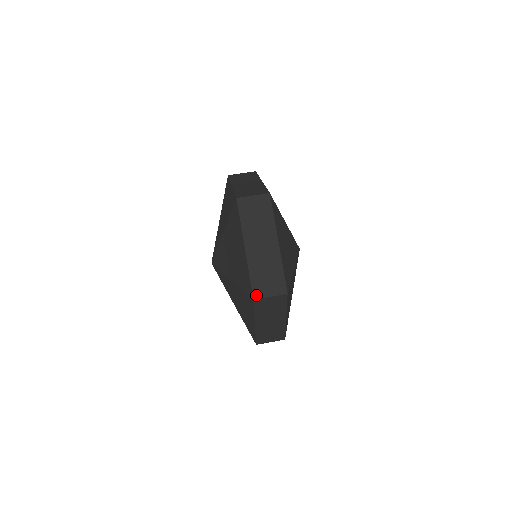
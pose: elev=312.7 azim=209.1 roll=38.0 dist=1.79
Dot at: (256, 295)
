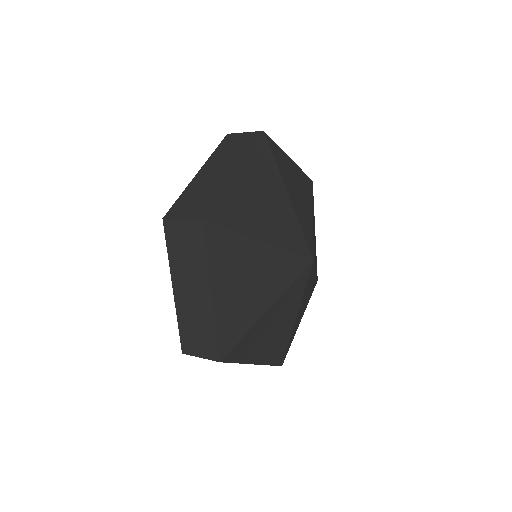
Dot at: (185, 350)
